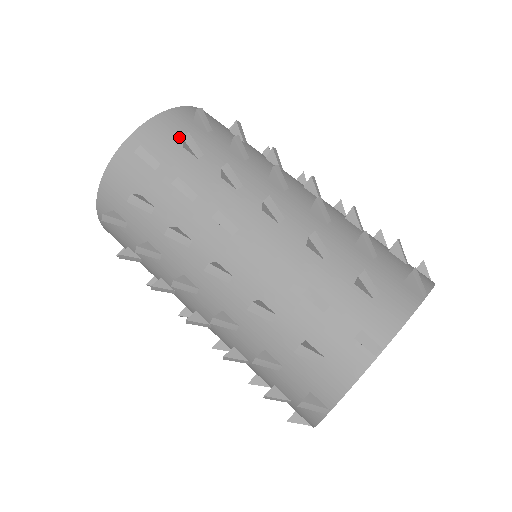
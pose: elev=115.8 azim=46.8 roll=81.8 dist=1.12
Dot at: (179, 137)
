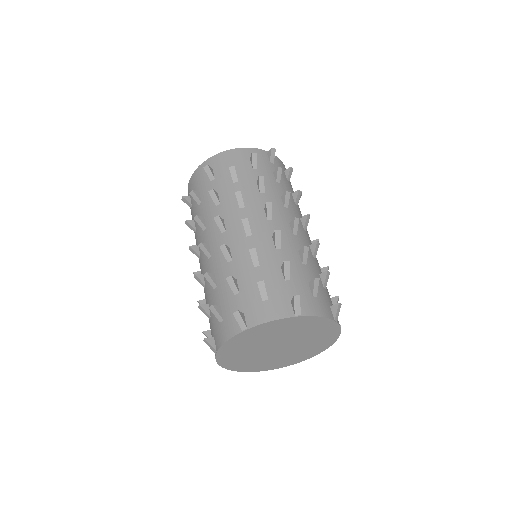
Dot at: (198, 188)
